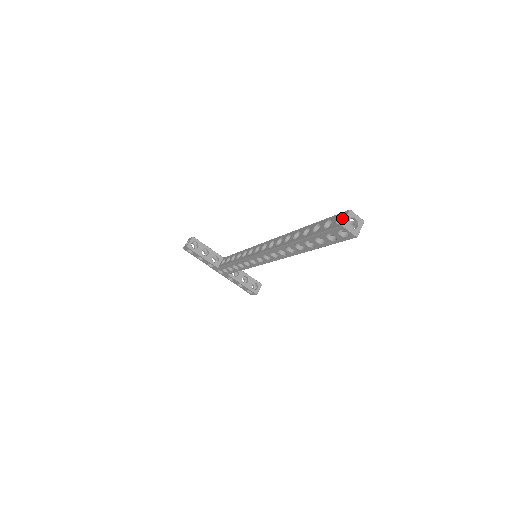
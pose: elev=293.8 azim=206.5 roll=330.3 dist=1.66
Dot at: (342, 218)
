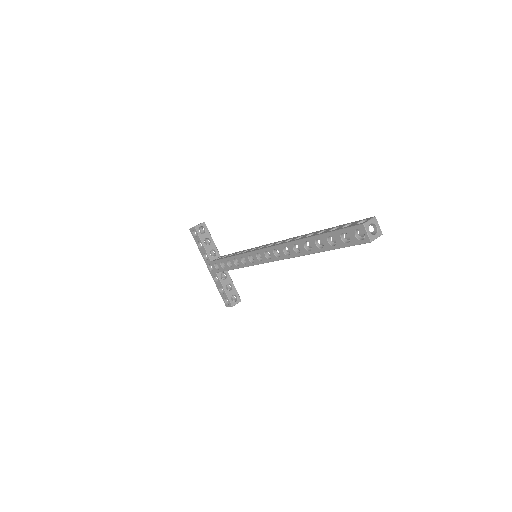
Dot at: occluded
